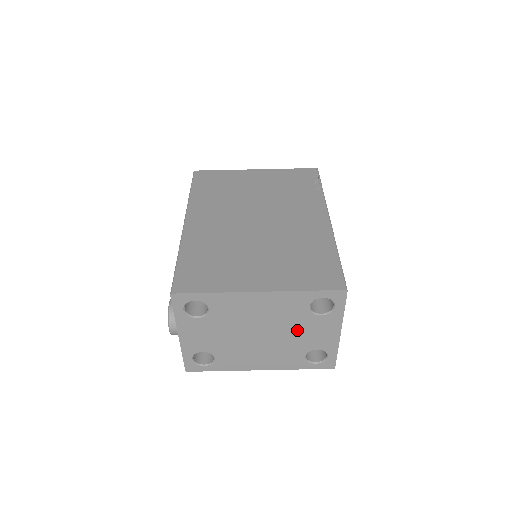
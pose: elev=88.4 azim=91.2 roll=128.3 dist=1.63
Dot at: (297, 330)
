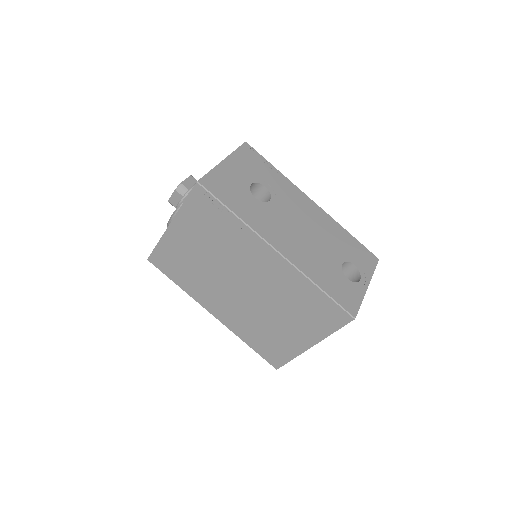
Dot at: occluded
